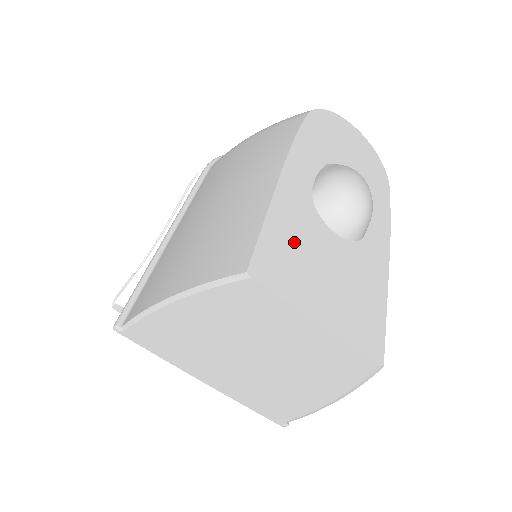
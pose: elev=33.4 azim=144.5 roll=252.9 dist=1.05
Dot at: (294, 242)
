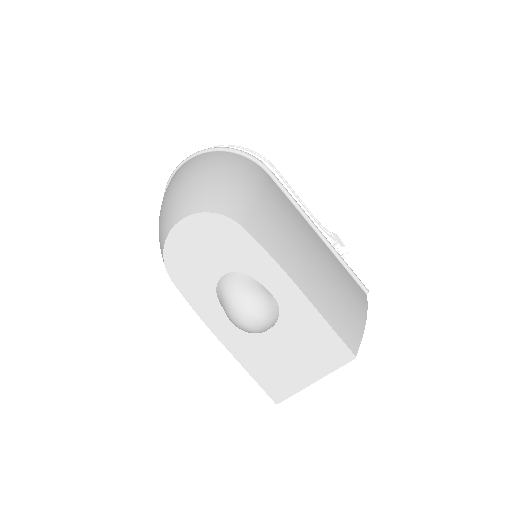
Dot at: (268, 366)
